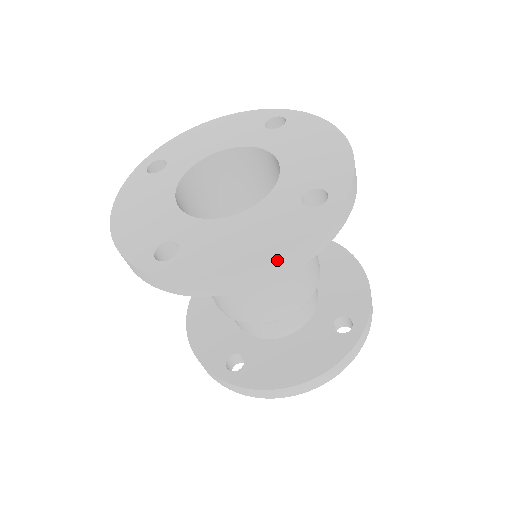
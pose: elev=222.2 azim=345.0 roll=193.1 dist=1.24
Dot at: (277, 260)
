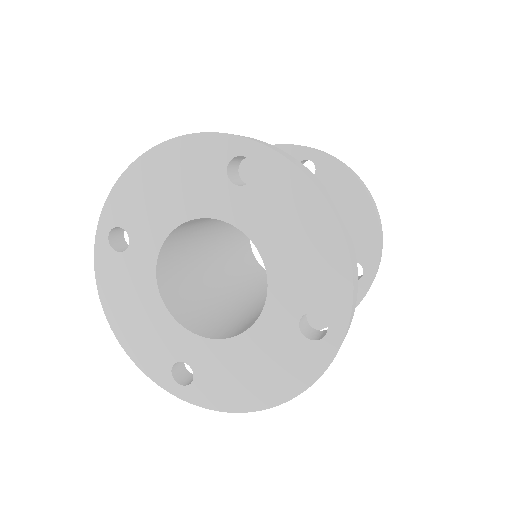
Dot at: (289, 400)
